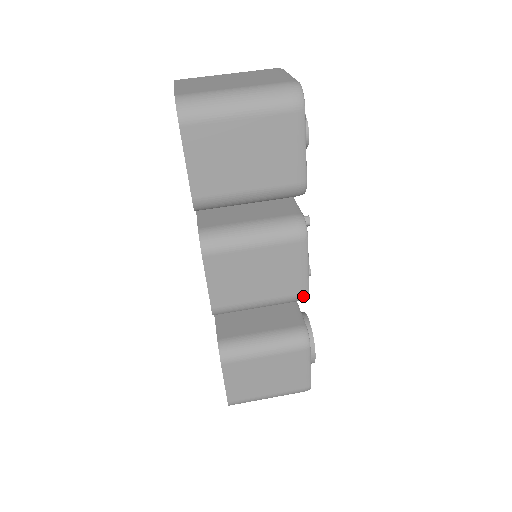
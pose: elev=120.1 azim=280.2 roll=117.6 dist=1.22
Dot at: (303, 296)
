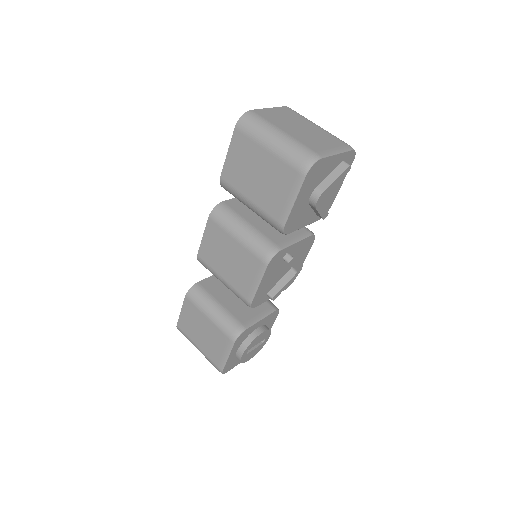
Dot at: (247, 302)
